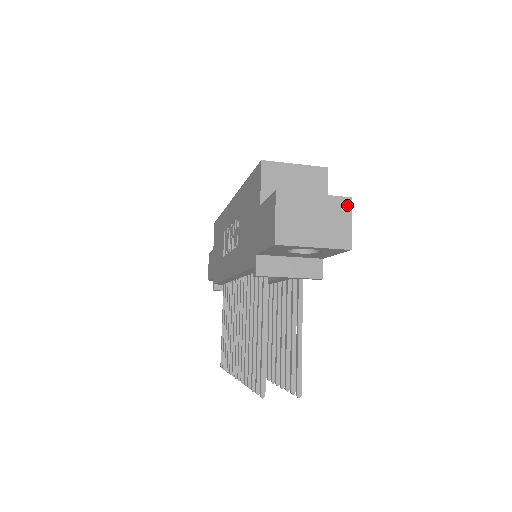
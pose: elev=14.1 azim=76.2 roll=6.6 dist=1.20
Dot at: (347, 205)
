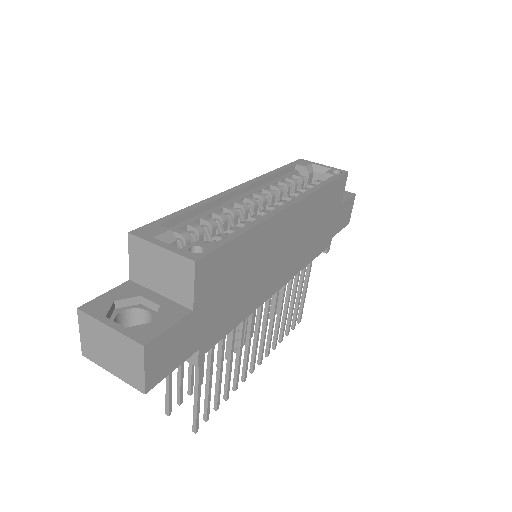
Dot at: (140, 352)
